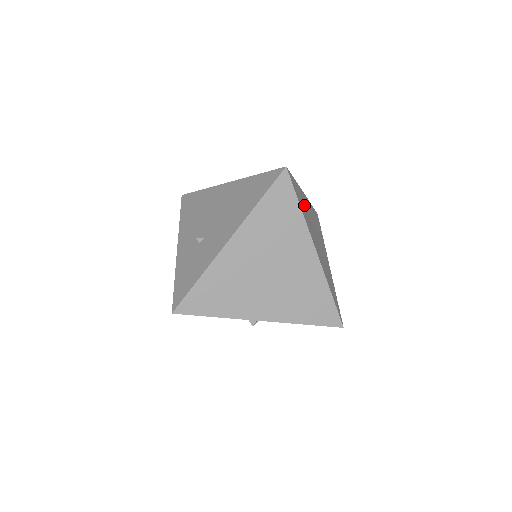
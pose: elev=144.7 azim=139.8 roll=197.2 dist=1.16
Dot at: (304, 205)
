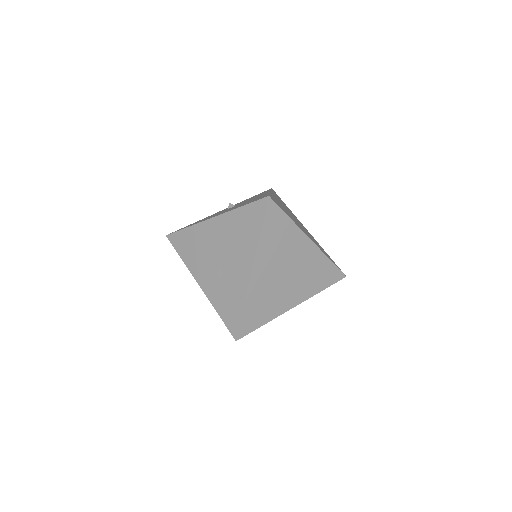
Dot at: (282, 207)
